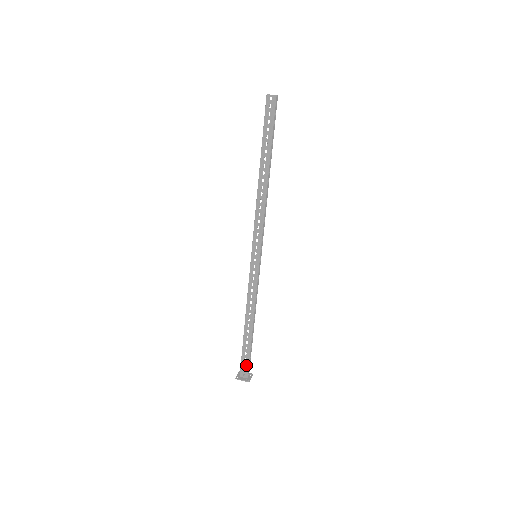
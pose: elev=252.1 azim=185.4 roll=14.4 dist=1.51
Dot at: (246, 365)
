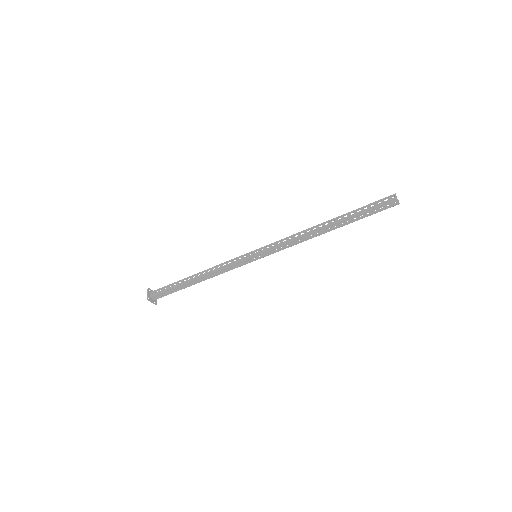
Dot at: (164, 295)
